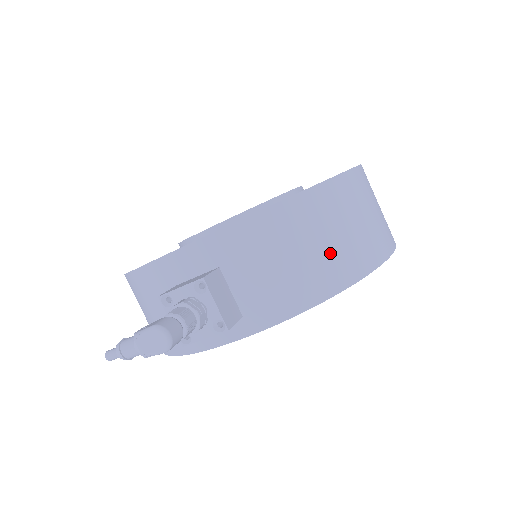
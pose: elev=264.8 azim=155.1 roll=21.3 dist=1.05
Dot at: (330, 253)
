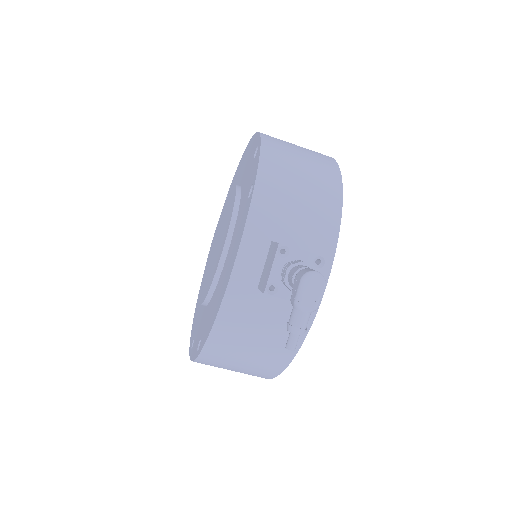
Dot at: (312, 172)
